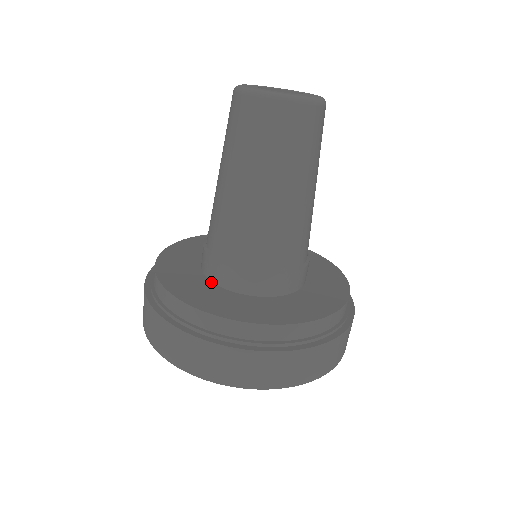
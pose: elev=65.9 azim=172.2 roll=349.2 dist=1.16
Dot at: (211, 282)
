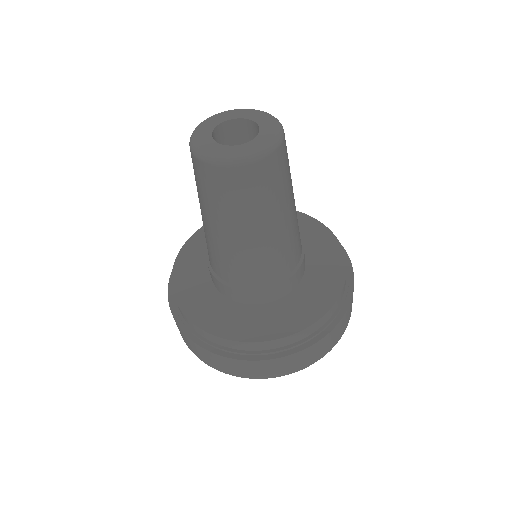
Dot at: (251, 305)
